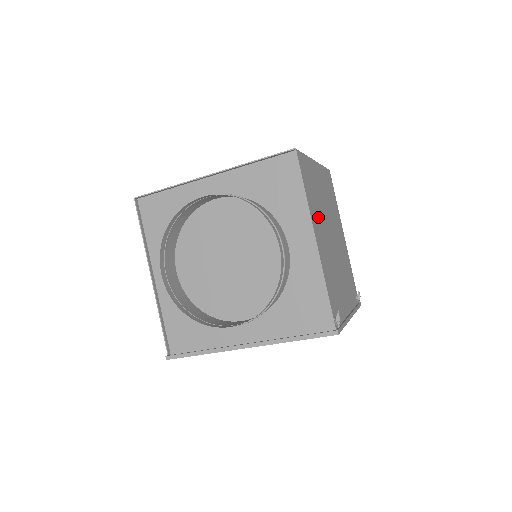
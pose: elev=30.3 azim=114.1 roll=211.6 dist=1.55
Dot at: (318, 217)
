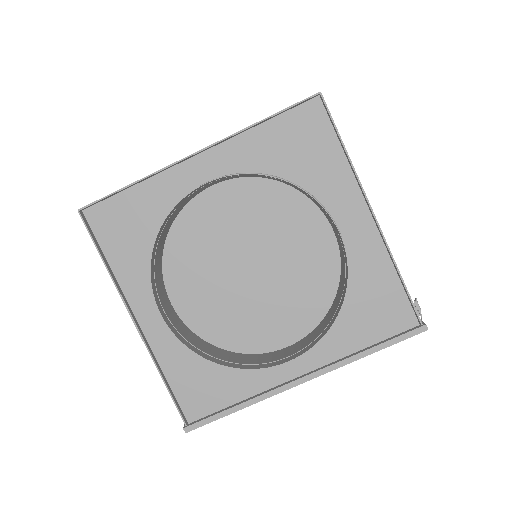
Dot at: occluded
